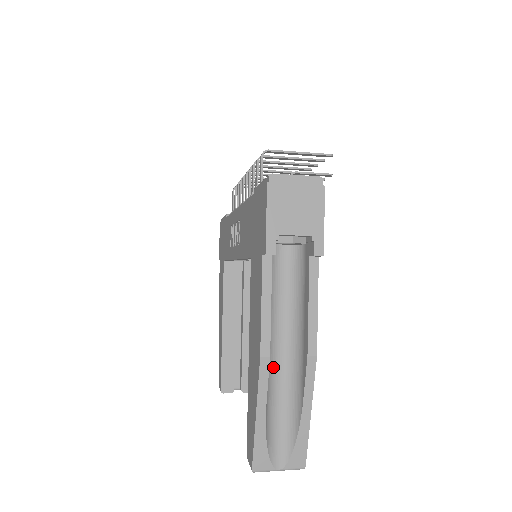
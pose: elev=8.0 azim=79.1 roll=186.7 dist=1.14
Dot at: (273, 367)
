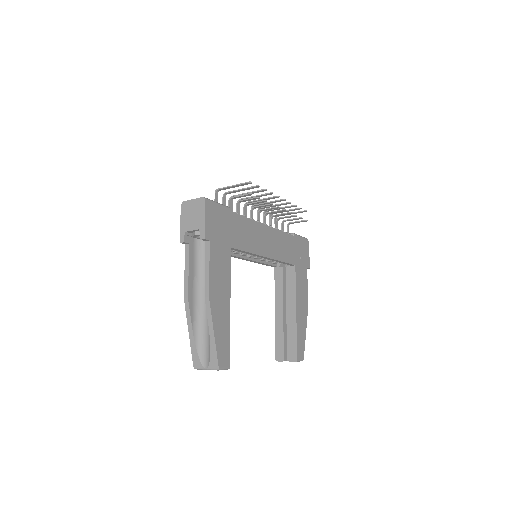
Dot at: (202, 308)
